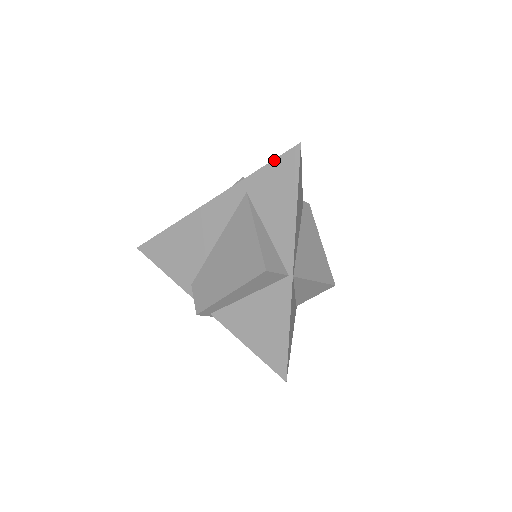
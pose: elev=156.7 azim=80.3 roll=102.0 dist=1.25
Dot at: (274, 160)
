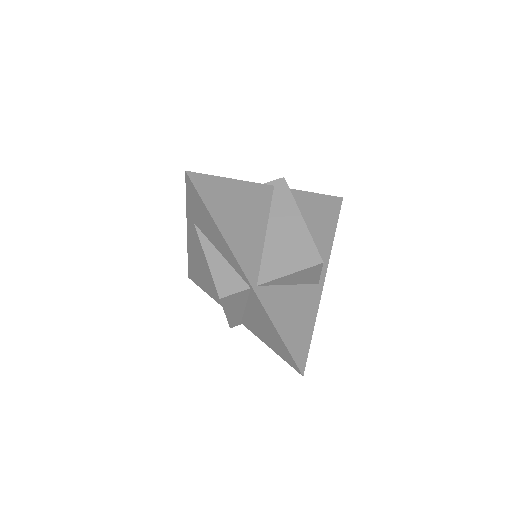
Dot at: (186, 192)
